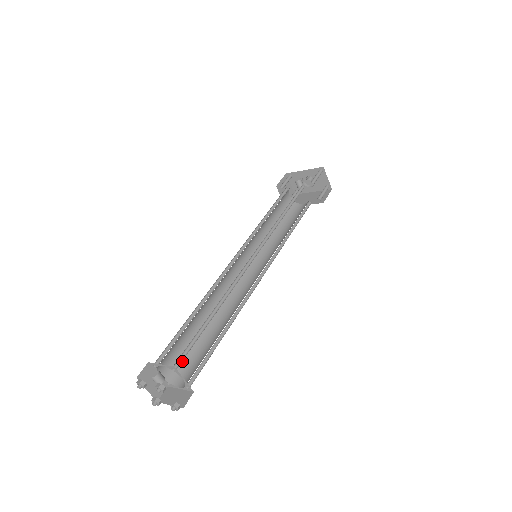
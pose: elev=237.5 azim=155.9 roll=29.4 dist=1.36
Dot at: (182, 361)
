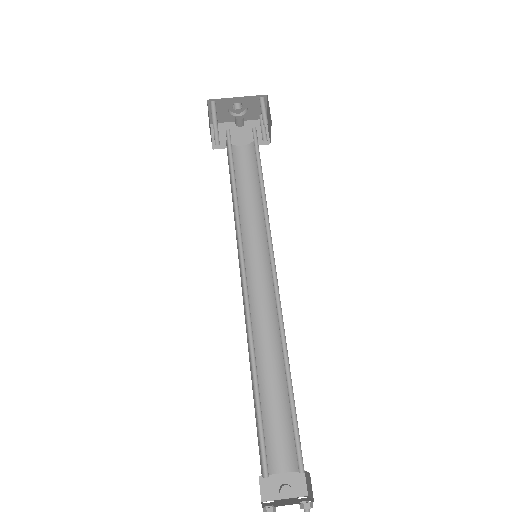
Dot at: occluded
